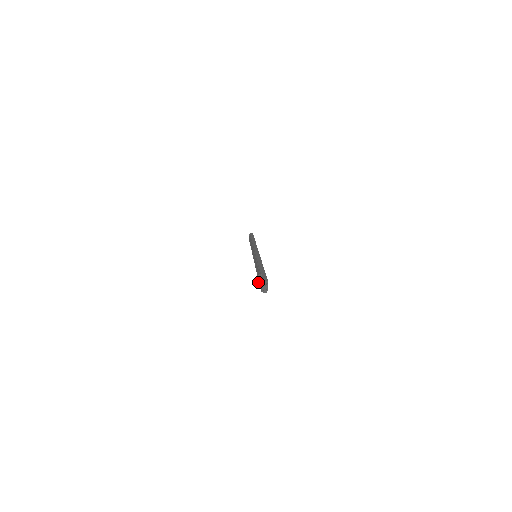
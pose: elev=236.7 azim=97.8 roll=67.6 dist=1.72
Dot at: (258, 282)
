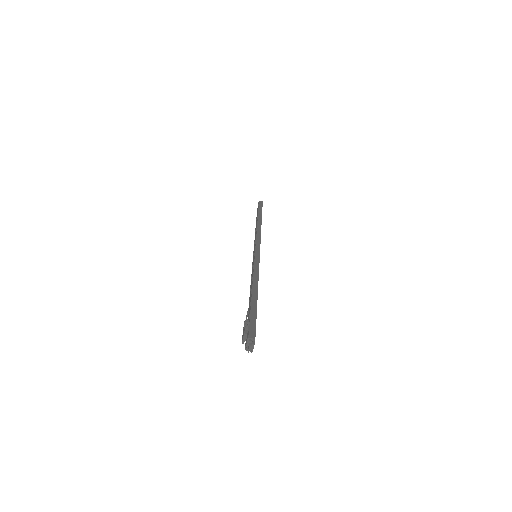
Dot at: (243, 333)
